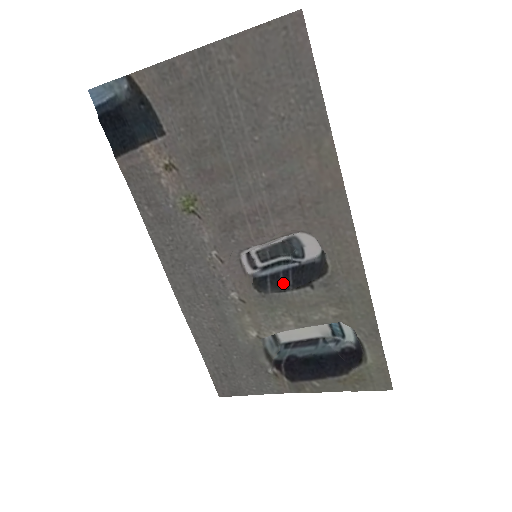
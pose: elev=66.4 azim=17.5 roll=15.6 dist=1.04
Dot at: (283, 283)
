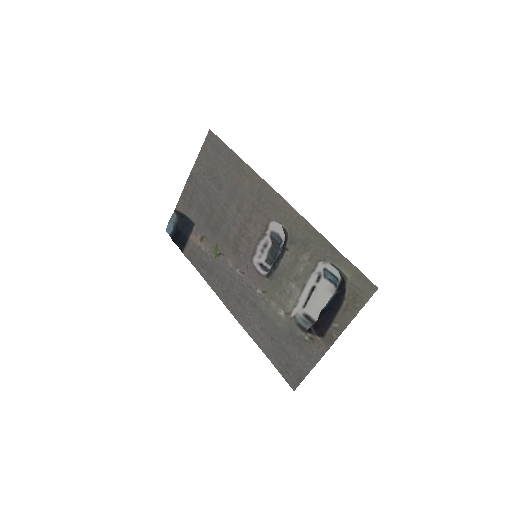
Dot at: (277, 262)
